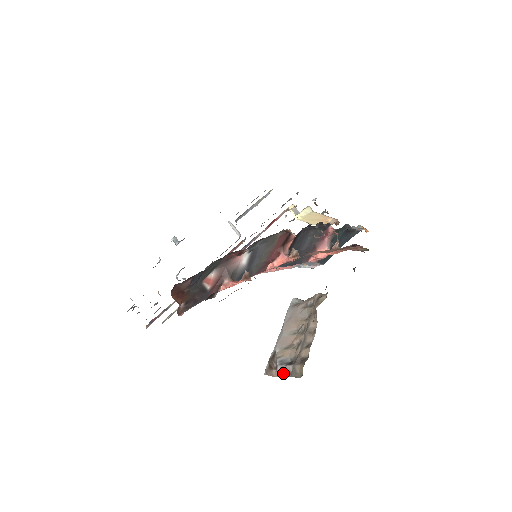
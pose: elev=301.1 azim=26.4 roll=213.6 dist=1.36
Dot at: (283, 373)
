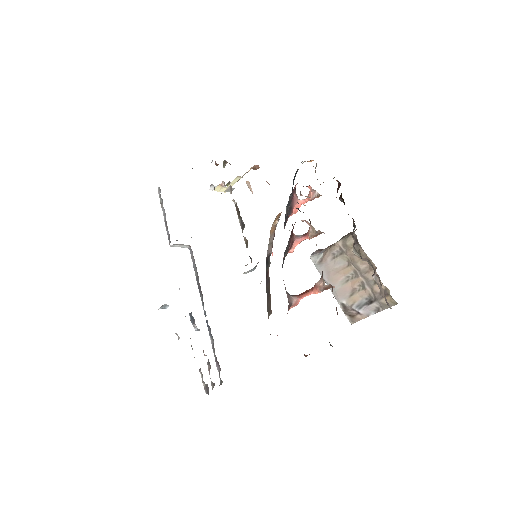
Dot at: (370, 312)
